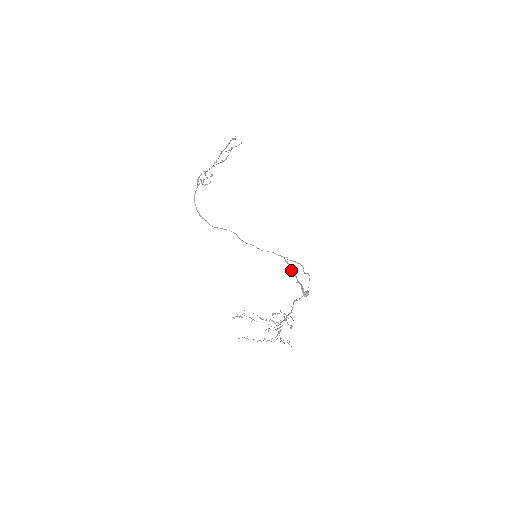
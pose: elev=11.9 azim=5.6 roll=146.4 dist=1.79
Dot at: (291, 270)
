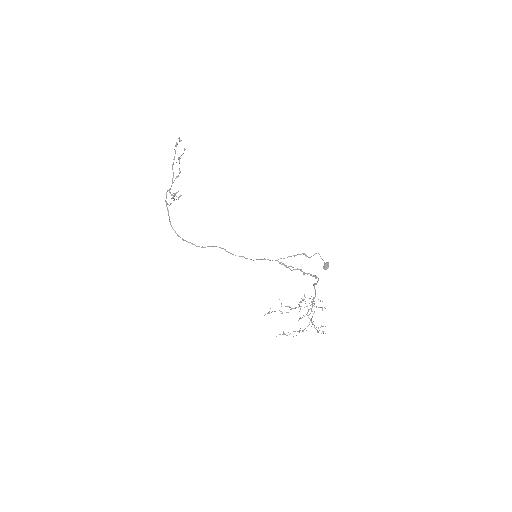
Dot at: occluded
